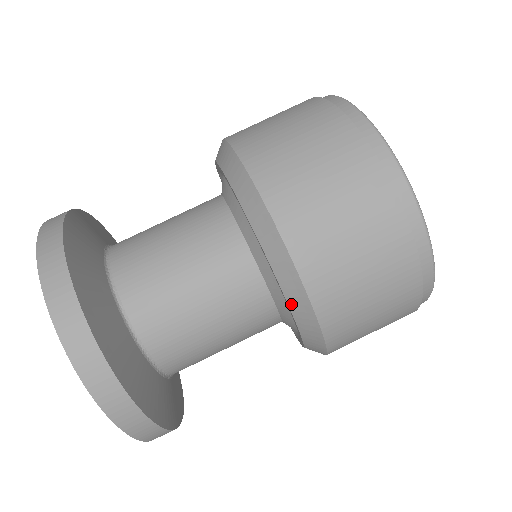
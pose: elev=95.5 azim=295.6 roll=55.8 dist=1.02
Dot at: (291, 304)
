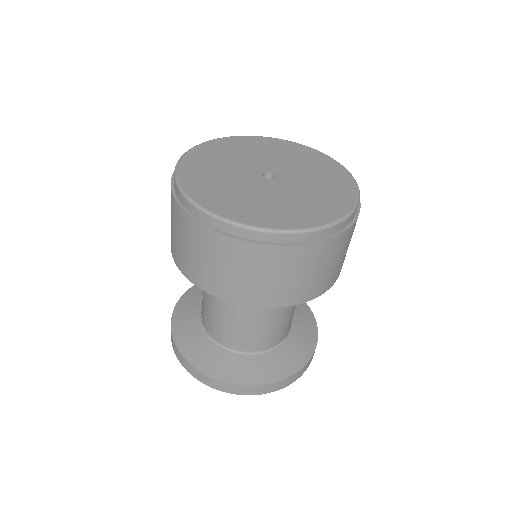
Dot at: occluded
